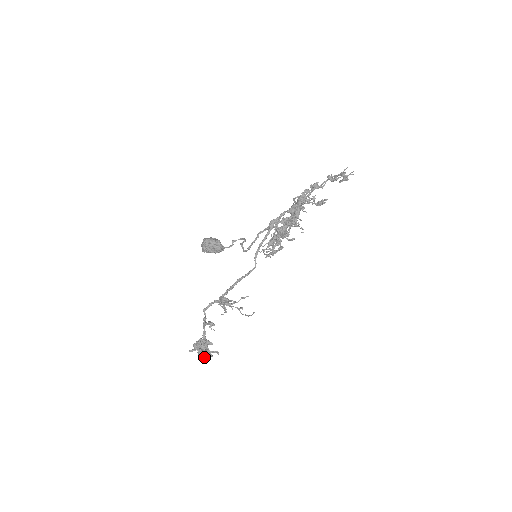
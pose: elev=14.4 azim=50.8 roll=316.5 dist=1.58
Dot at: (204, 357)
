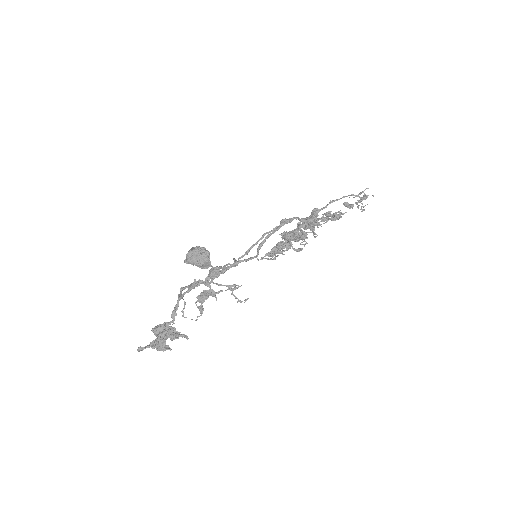
Dot at: (165, 340)
